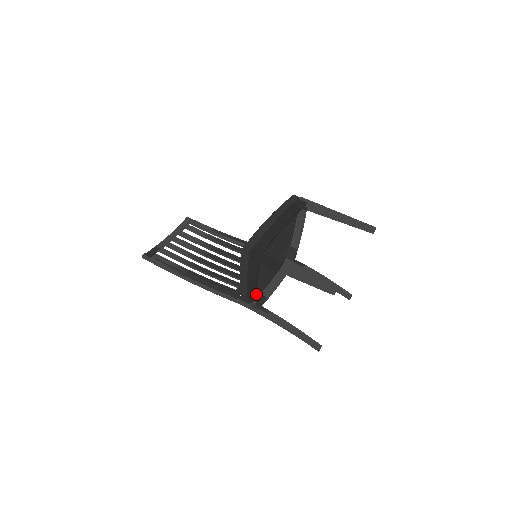
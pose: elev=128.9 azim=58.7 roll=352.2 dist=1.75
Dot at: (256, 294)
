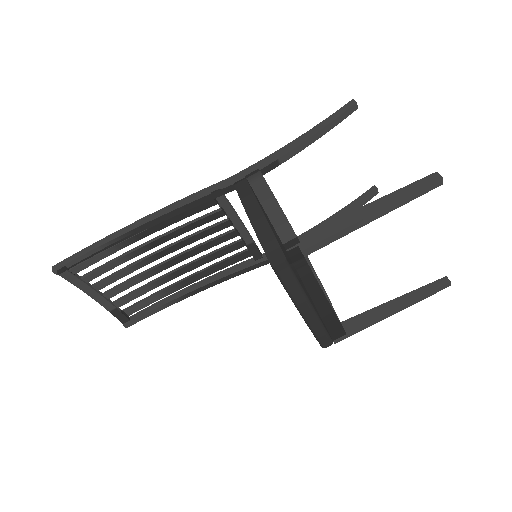
Dot at: occluded
